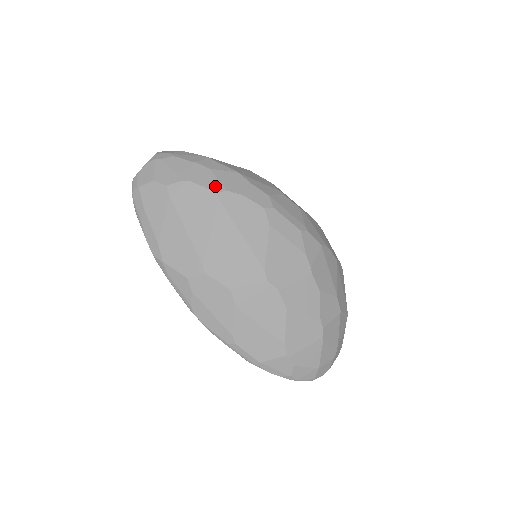
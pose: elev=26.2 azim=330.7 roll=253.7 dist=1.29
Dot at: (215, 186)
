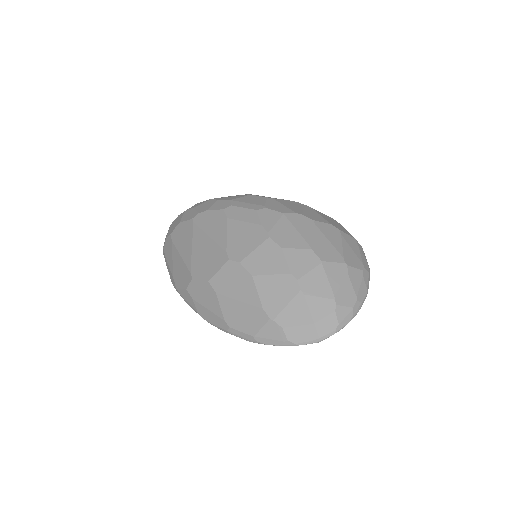
Dot at: (192, 216)
